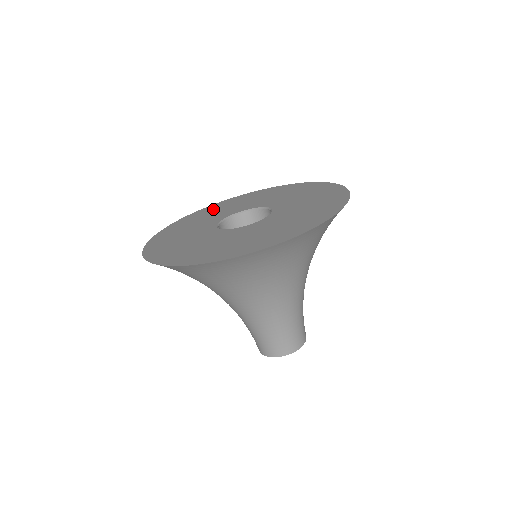
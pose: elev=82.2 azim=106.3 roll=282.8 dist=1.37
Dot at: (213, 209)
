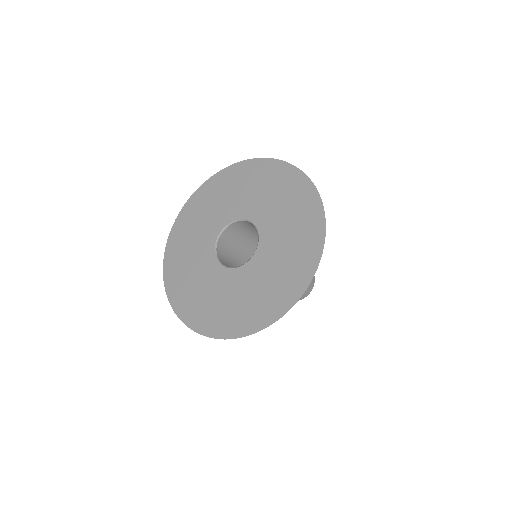
Dot at: (186, 227)
